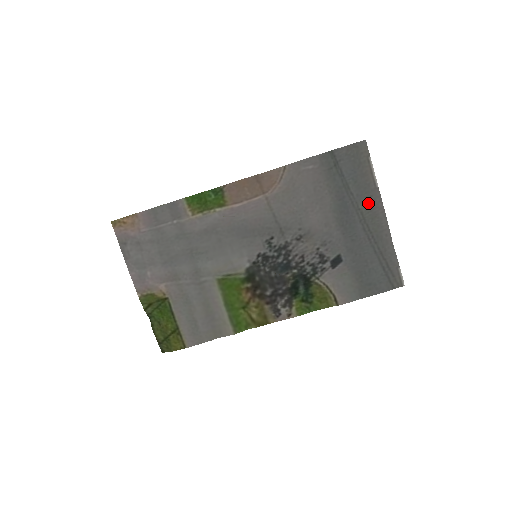
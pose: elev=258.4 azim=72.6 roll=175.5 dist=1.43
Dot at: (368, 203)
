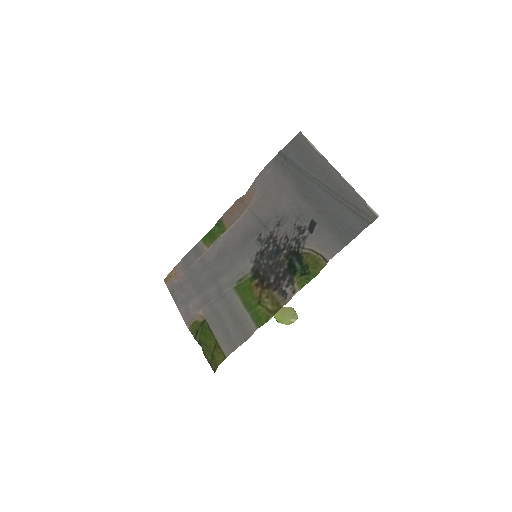
Dot at: (319, 170)
